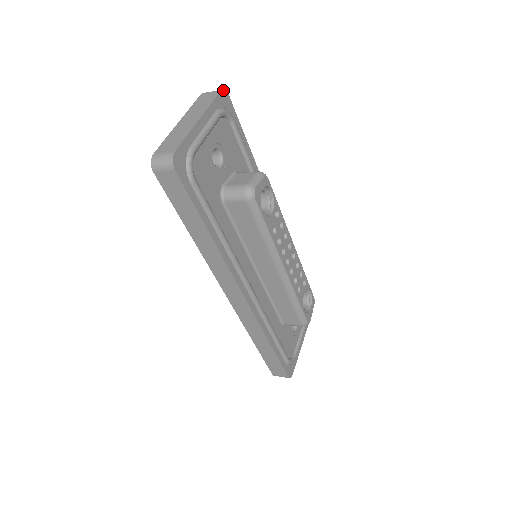
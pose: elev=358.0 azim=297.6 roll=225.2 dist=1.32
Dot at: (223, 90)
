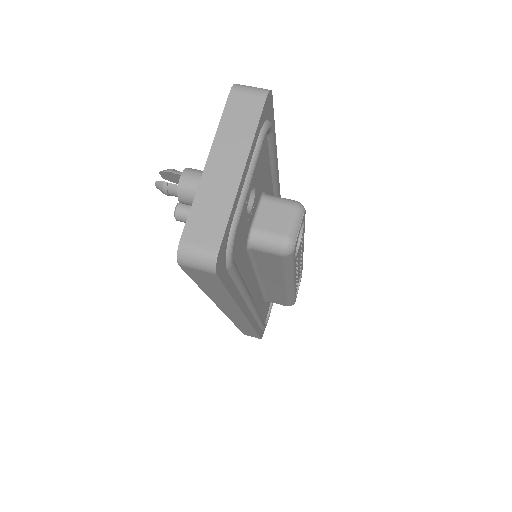
Dot at: (268, 92)
